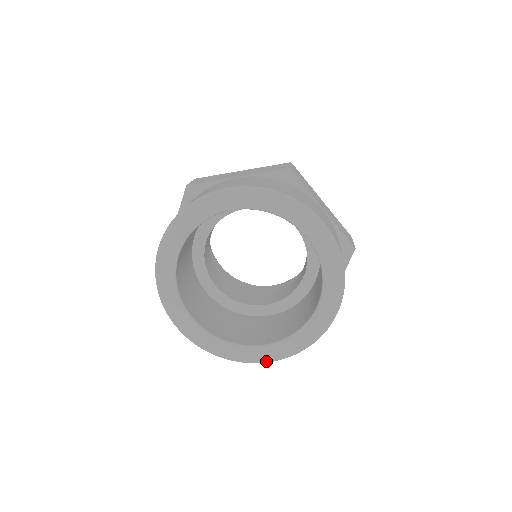
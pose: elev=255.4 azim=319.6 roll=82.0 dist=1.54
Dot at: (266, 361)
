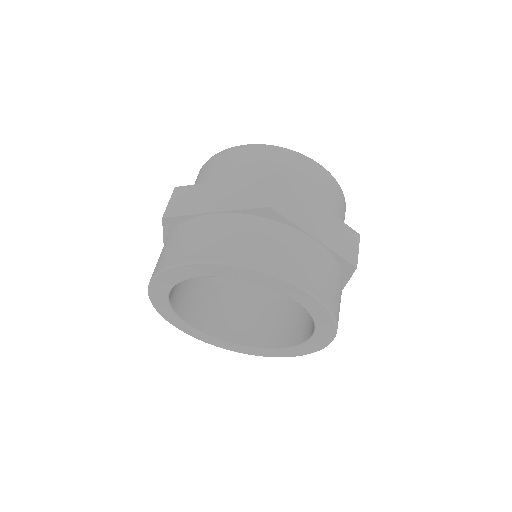
Dot at: (195, 337)
